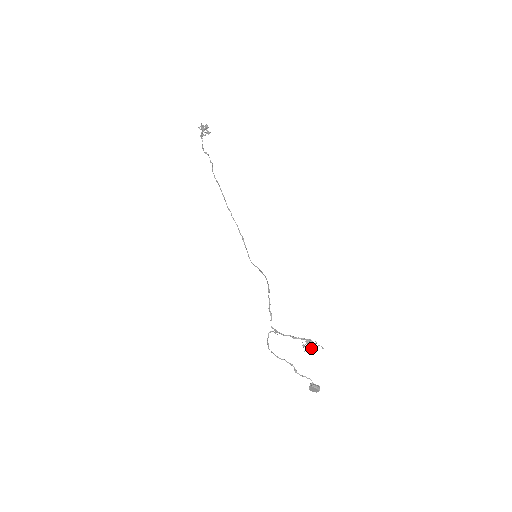
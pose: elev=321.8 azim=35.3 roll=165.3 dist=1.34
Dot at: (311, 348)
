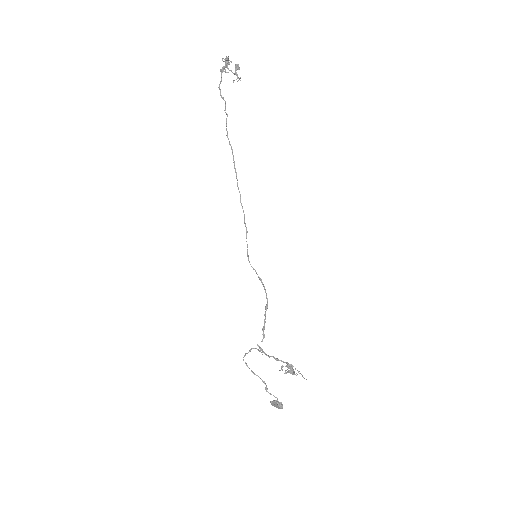
Dot at: (290, 372)
